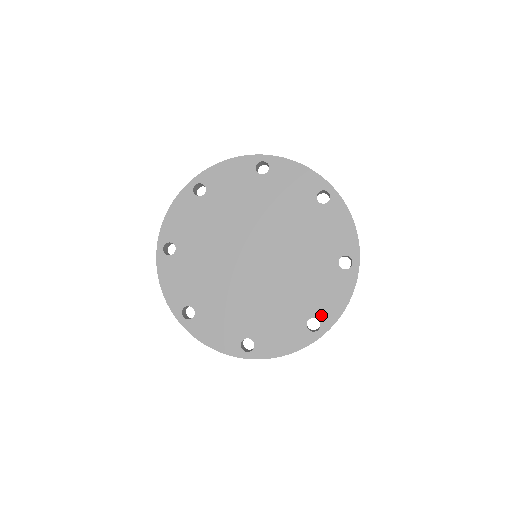
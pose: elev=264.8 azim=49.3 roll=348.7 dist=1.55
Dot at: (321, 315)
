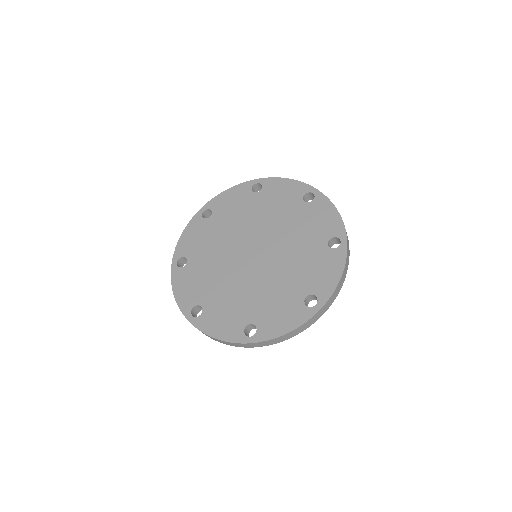
Dot at: (331, 233)
